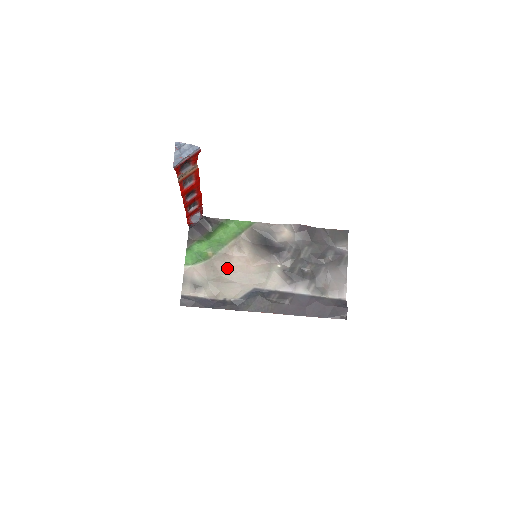
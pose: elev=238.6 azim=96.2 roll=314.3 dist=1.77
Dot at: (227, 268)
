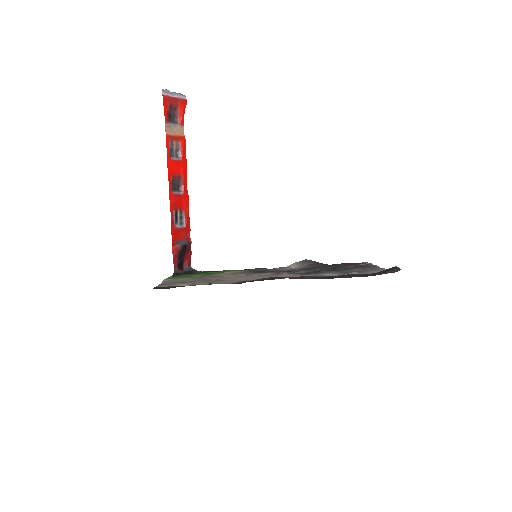
Dot at: (221, 278)
